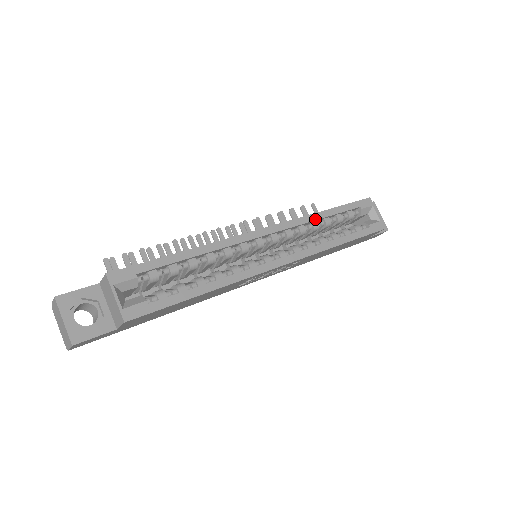
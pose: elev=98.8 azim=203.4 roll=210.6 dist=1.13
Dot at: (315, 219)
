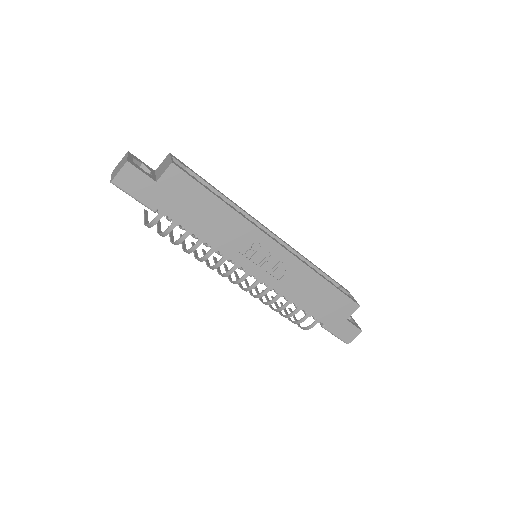
Dot at: (306, 259)
